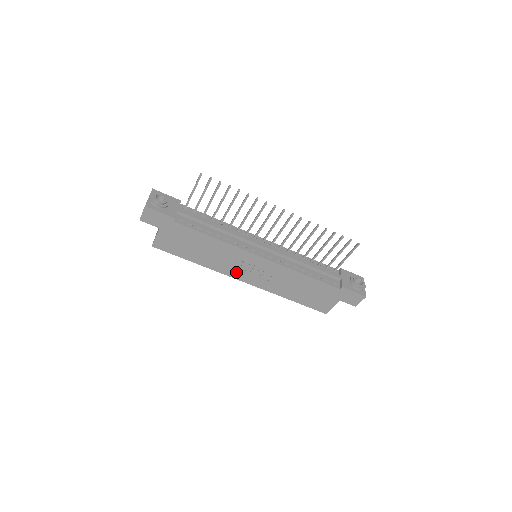
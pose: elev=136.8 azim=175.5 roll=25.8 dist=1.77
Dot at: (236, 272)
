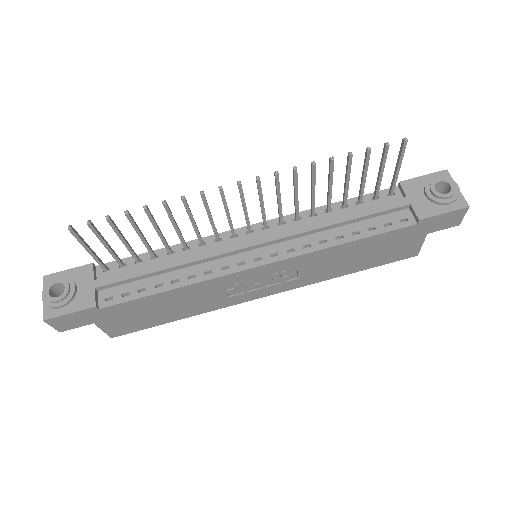
Dot at: (244, 296)
